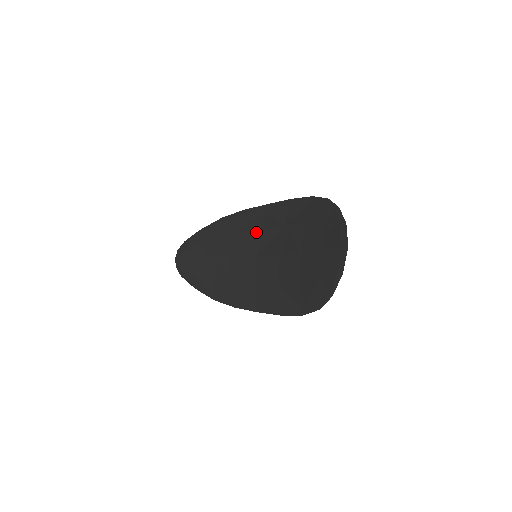
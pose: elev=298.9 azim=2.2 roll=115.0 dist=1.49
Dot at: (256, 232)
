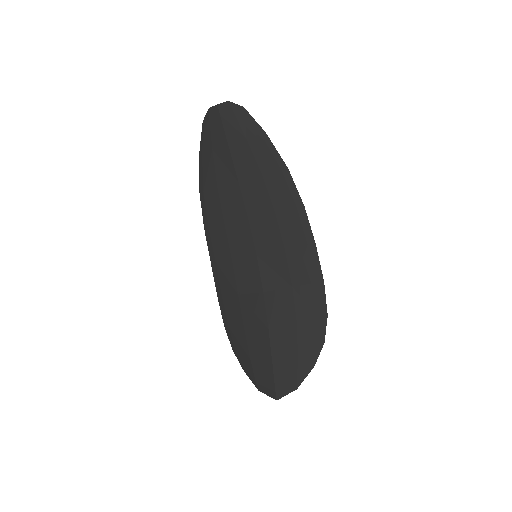
Dot at: (281, 243)
